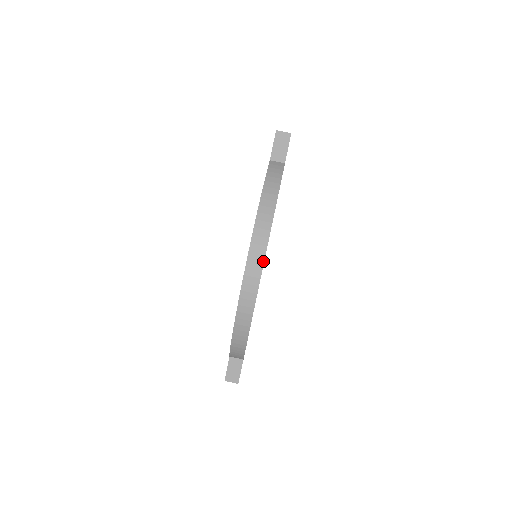
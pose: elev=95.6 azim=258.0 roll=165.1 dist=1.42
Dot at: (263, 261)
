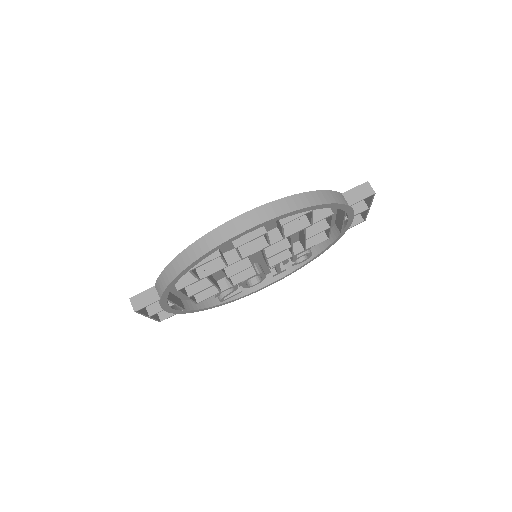
Dot at: (263, 222)
